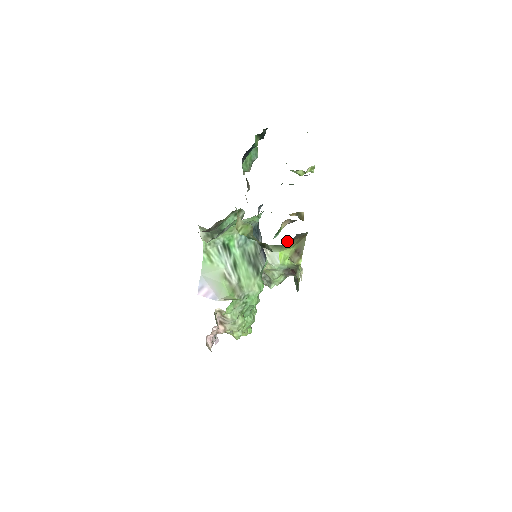
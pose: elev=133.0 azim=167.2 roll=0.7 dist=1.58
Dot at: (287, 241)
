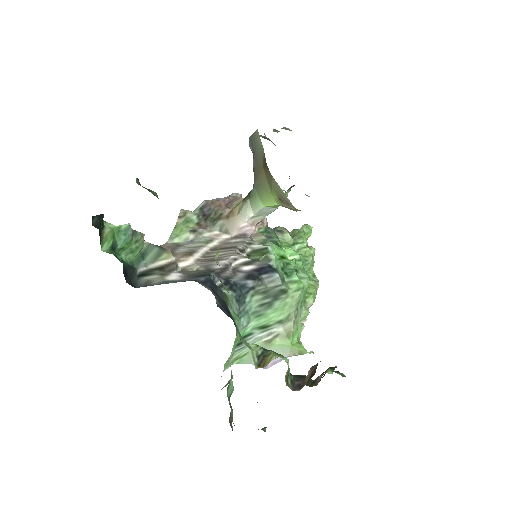
Dot at: occluded
